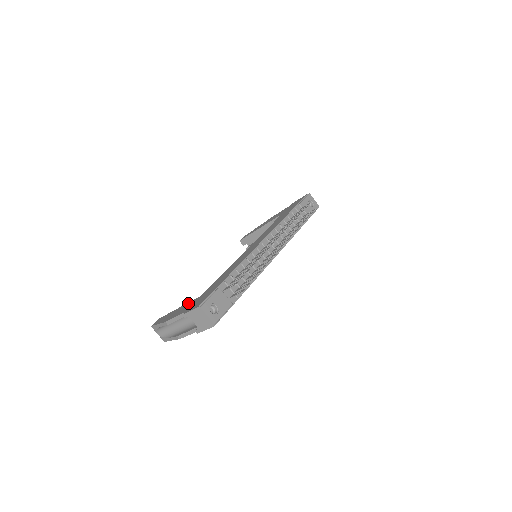
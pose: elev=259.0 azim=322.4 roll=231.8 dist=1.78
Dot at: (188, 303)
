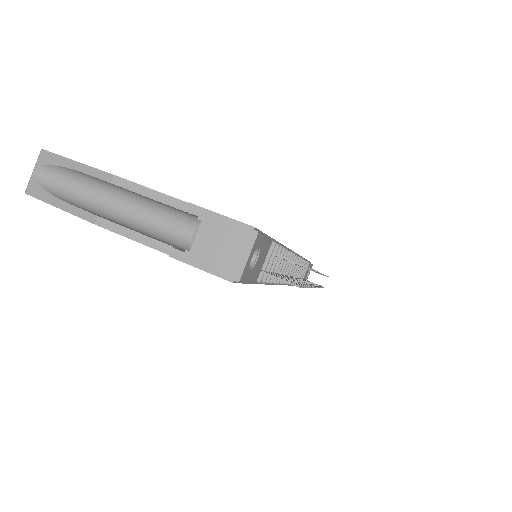
Dot at: occluded
